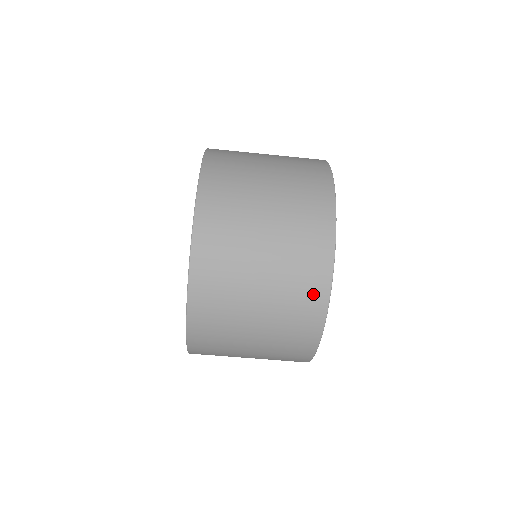
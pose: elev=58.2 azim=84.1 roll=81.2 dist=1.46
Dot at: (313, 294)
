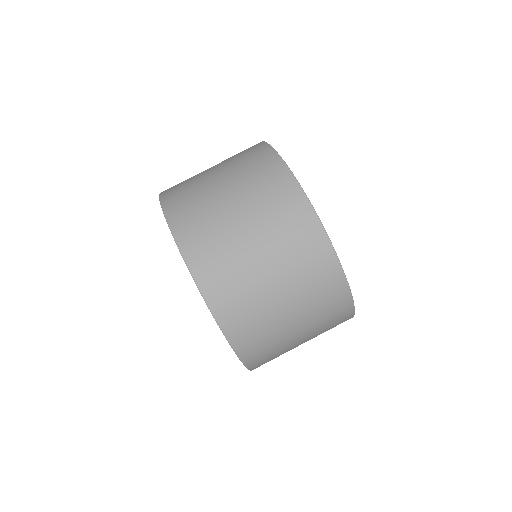
Dot at: (325, 270)
